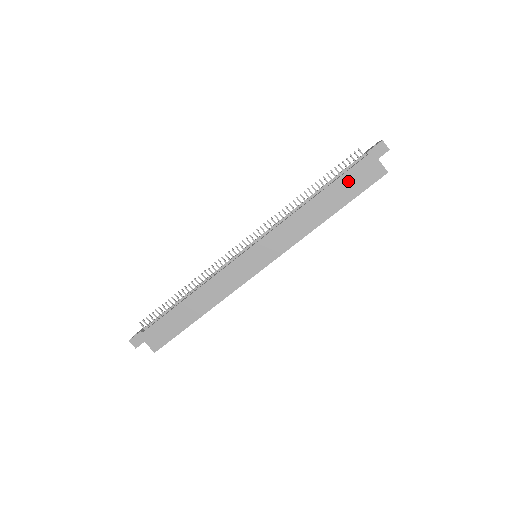
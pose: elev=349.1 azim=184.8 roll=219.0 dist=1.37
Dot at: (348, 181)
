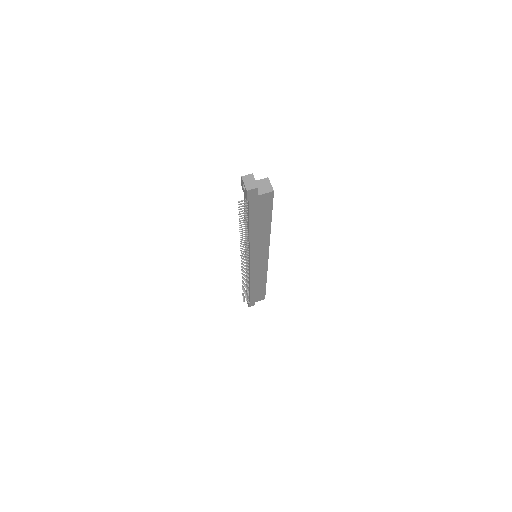
Dot at: (257, 214)
